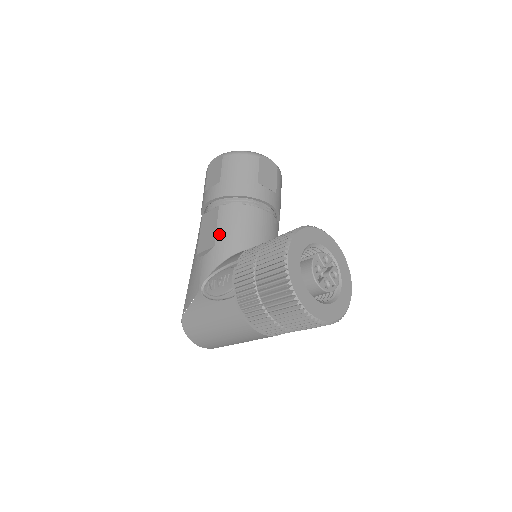
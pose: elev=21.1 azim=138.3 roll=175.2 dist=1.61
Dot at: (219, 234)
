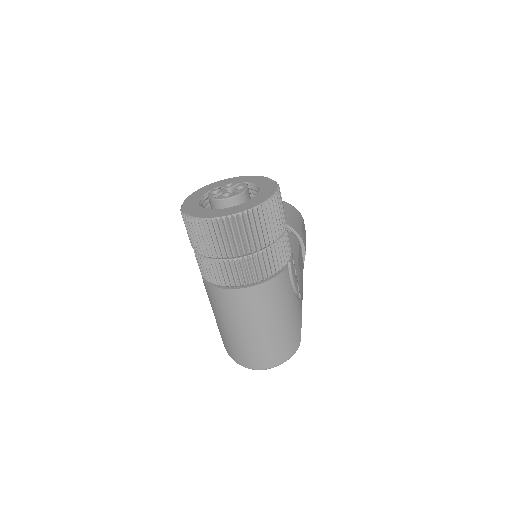
Dot at: occluded
